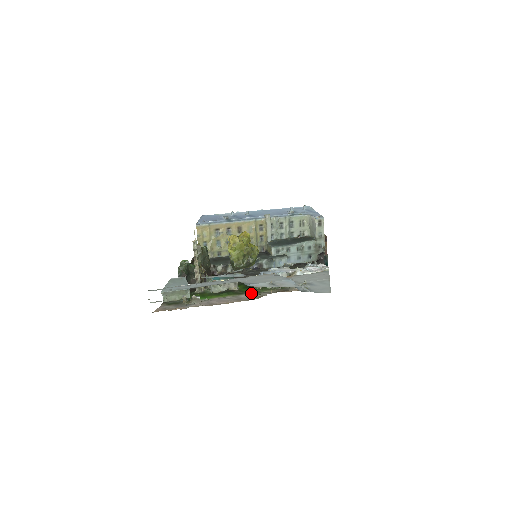
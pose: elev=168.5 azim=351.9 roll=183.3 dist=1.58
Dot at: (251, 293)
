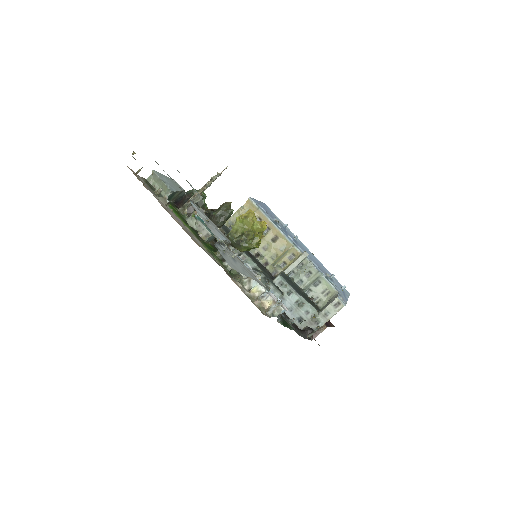
Dot at: (205, 246)
